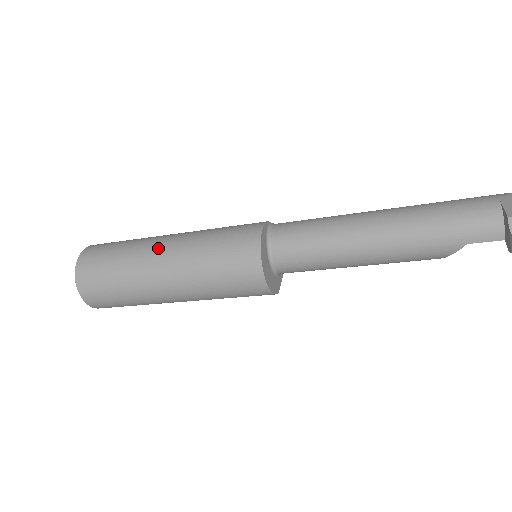
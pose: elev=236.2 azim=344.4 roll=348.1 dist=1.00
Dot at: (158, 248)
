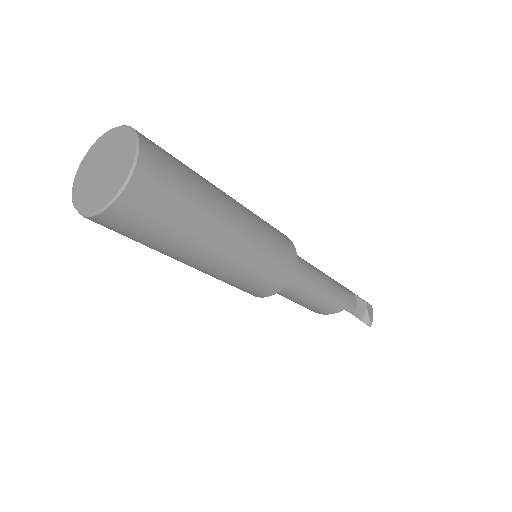
Dot at: (228, 196)
